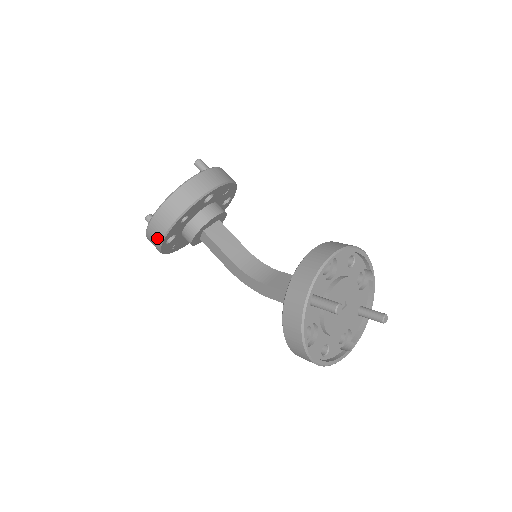
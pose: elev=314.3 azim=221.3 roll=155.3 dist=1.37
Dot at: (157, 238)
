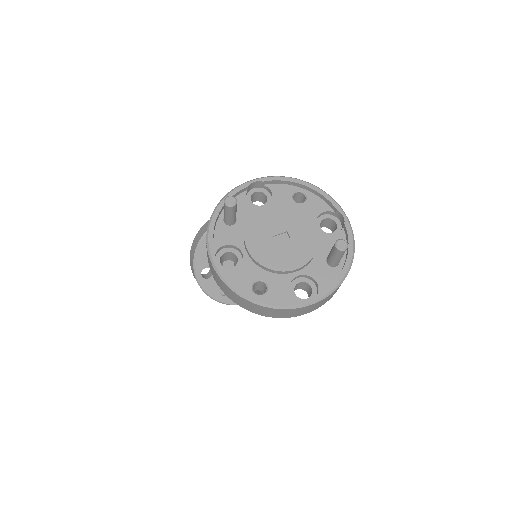
Dot at: (193, 270)
